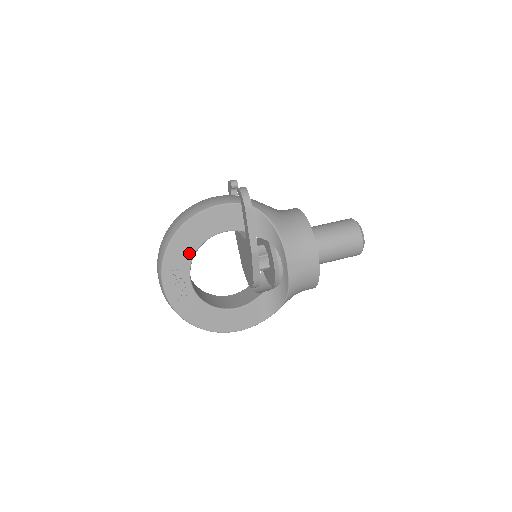
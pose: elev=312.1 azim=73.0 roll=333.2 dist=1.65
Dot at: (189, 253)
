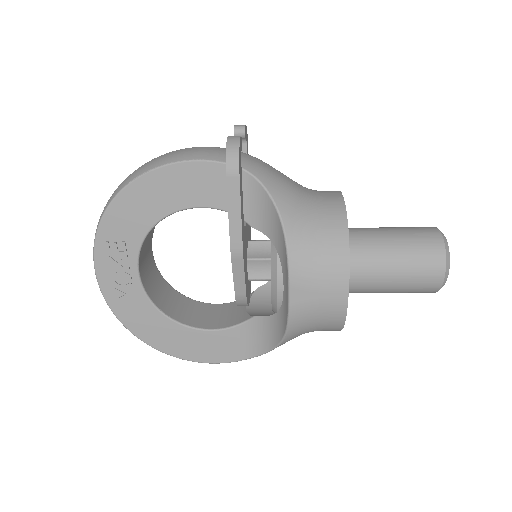
Dot at: (138, 230)
